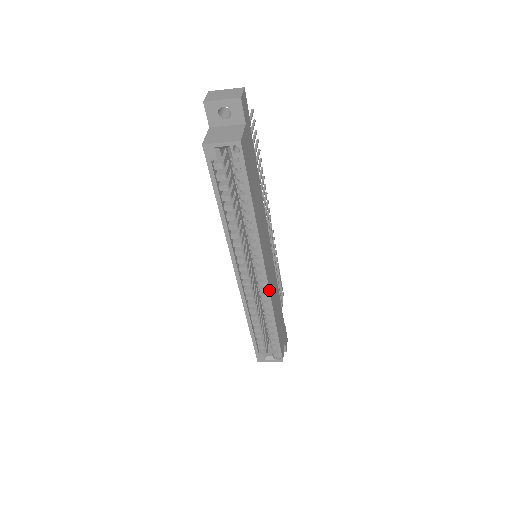
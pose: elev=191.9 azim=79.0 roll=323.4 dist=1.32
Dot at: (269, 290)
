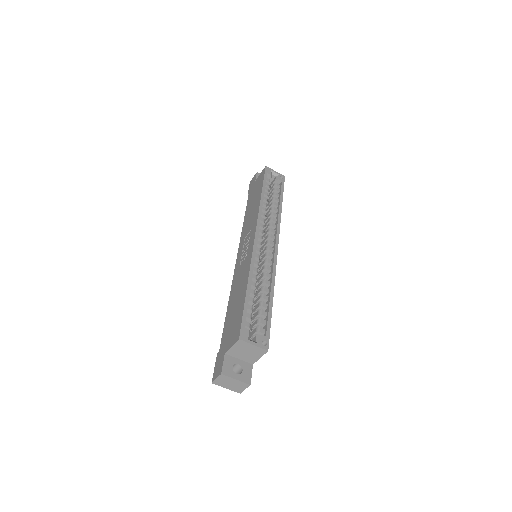
Dot at: occluded
